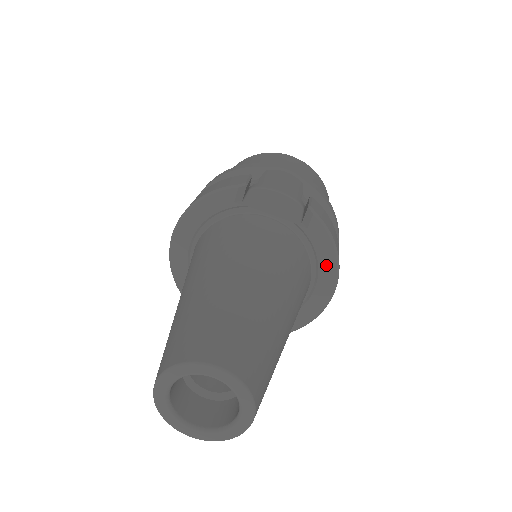
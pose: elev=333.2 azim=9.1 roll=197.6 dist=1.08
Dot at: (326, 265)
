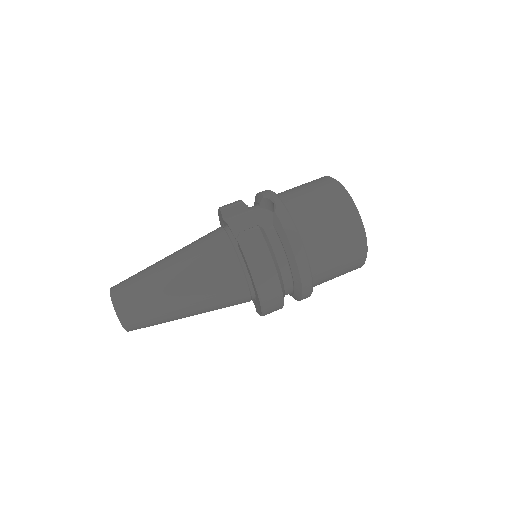
Dot at: (251, 276)
